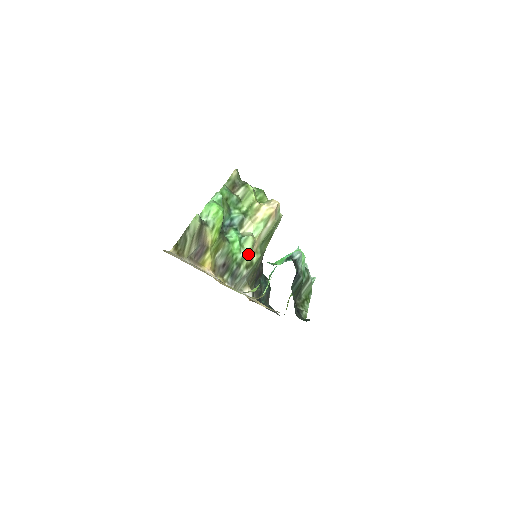
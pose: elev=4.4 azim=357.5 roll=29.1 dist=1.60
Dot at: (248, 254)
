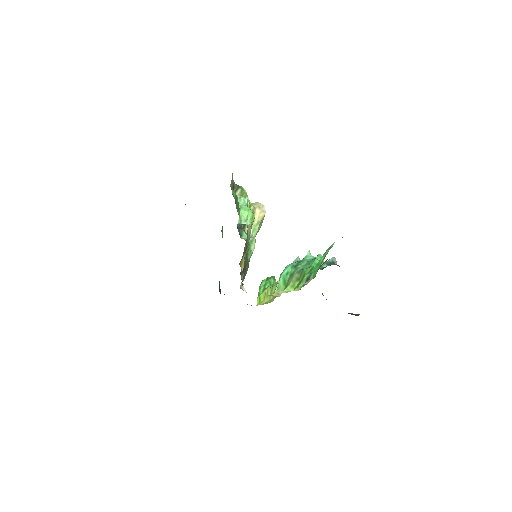
Dot at: occluded
